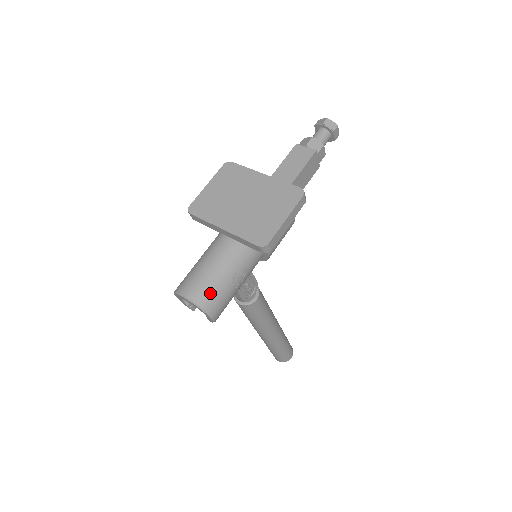
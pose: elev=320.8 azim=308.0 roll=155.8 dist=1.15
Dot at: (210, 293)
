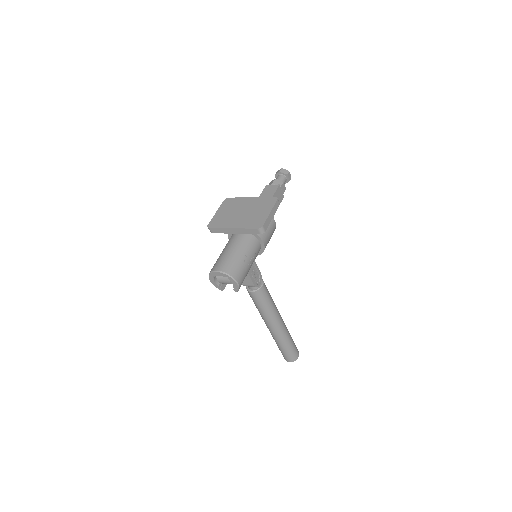
Dot at: (233, 266)
